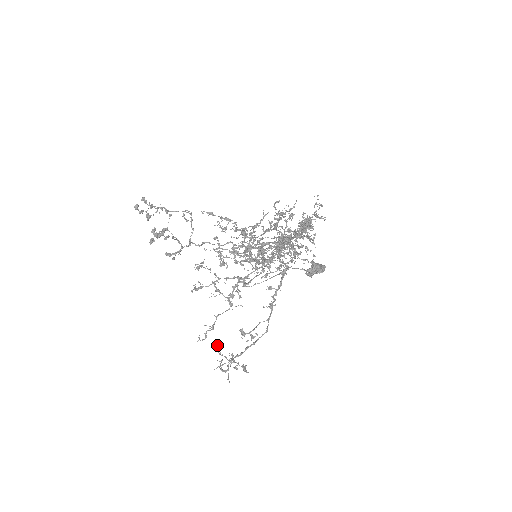
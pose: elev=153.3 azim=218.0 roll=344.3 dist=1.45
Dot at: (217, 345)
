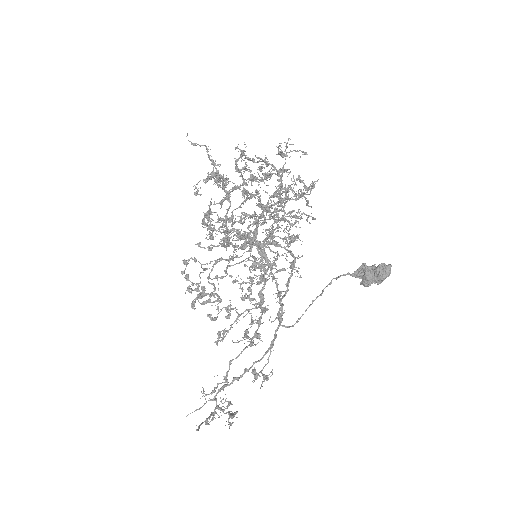
Dot at: (220, 397)
